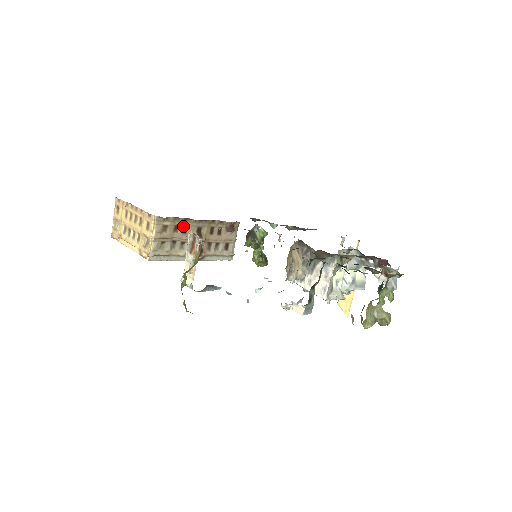
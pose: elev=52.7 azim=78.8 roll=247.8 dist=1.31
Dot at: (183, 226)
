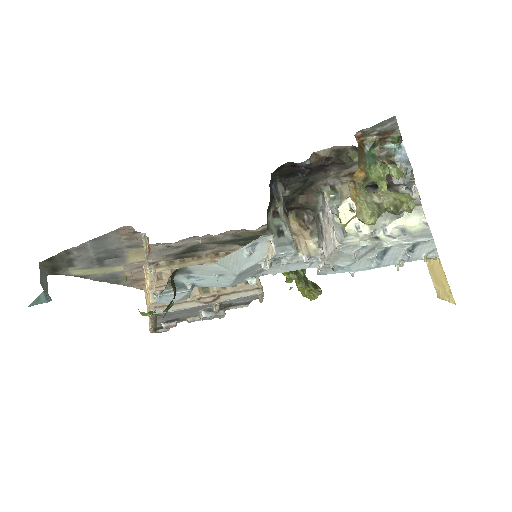
Dot at: occluded
